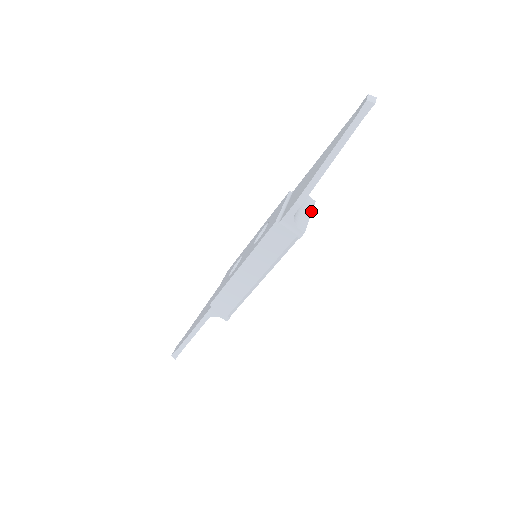
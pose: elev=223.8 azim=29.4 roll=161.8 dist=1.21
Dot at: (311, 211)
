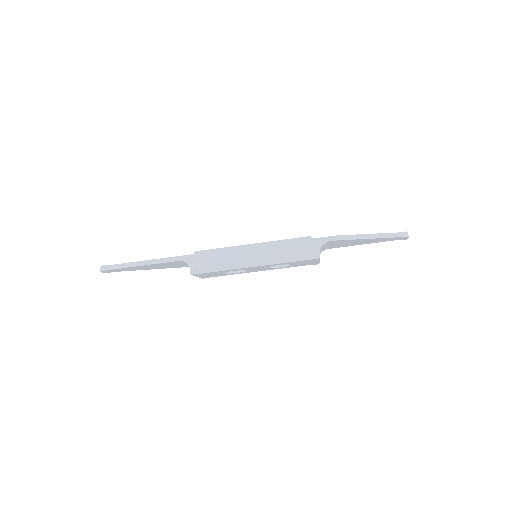
Dot at: occluded
